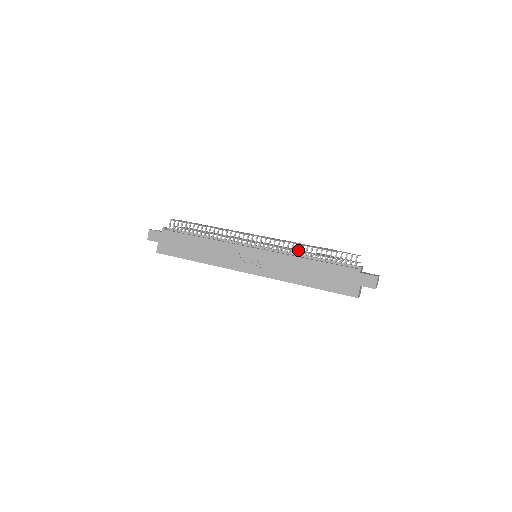
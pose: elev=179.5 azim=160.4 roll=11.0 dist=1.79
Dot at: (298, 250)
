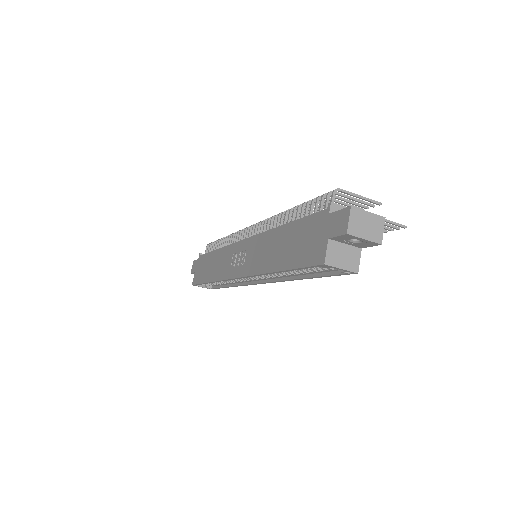
Dot at: occluded
